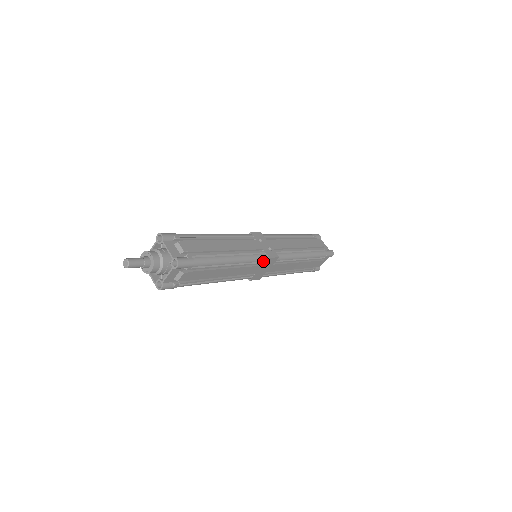
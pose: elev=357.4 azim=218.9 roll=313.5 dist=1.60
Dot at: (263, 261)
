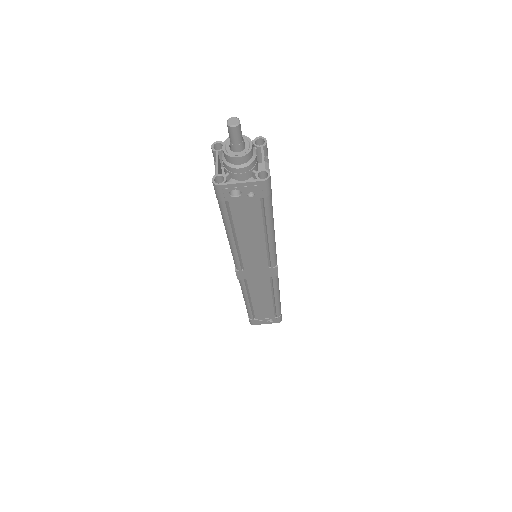
Dot at: occluded
